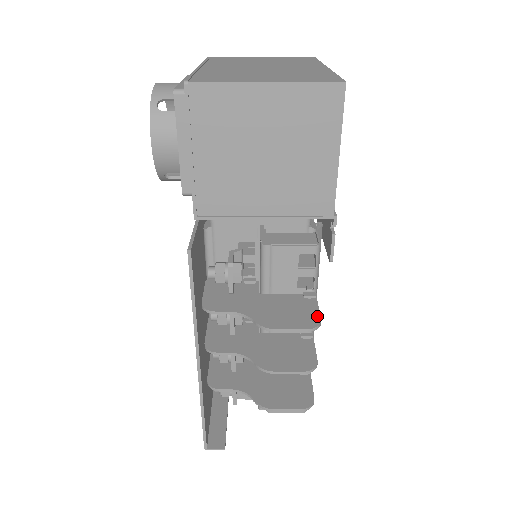
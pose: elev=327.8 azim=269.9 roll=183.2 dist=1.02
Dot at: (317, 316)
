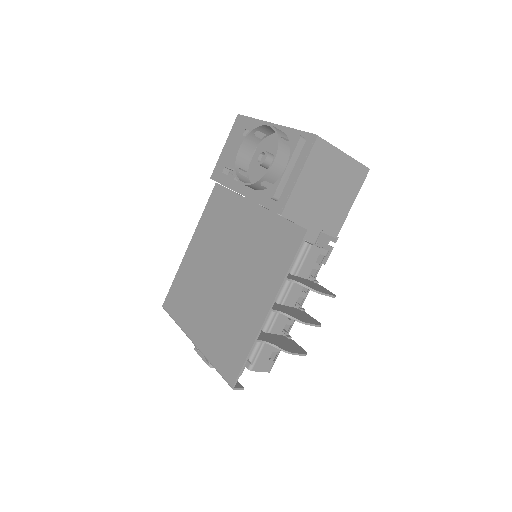
Dot at: occluded
